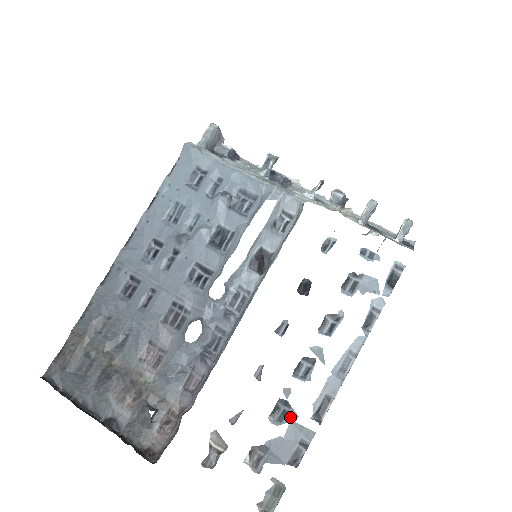
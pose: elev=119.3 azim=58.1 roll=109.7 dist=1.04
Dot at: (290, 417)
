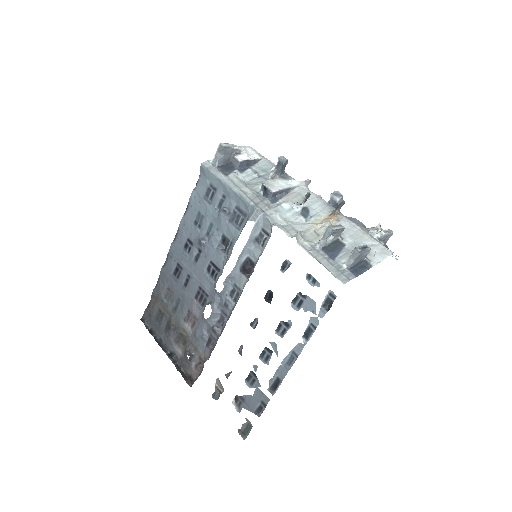
Dot at: (256, 384)
